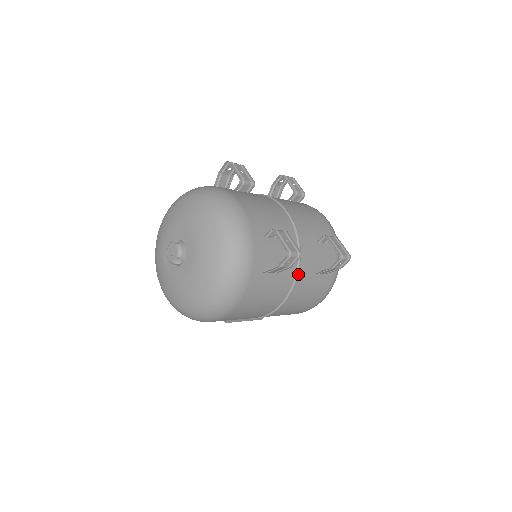
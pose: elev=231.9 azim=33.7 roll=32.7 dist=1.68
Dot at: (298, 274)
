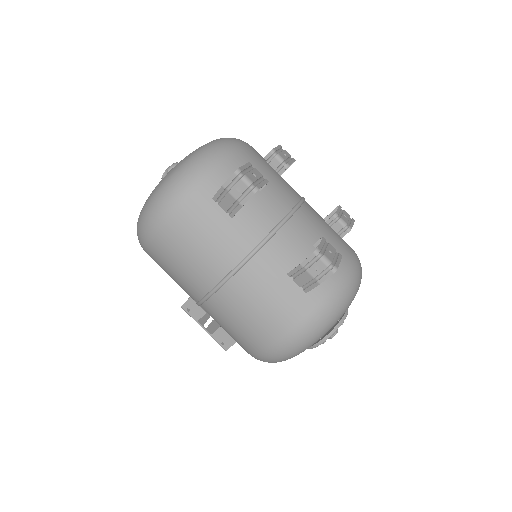
Dot at: (260, 249)
